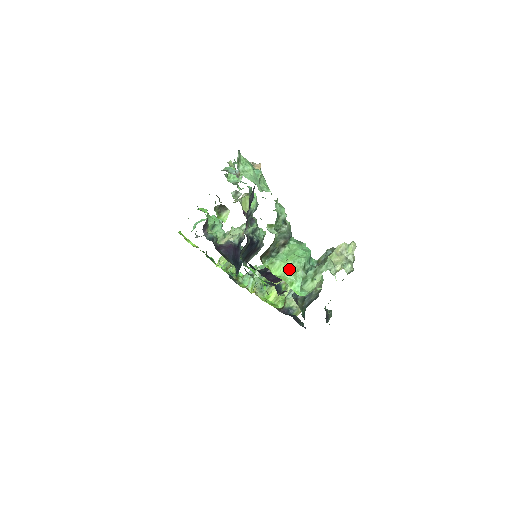
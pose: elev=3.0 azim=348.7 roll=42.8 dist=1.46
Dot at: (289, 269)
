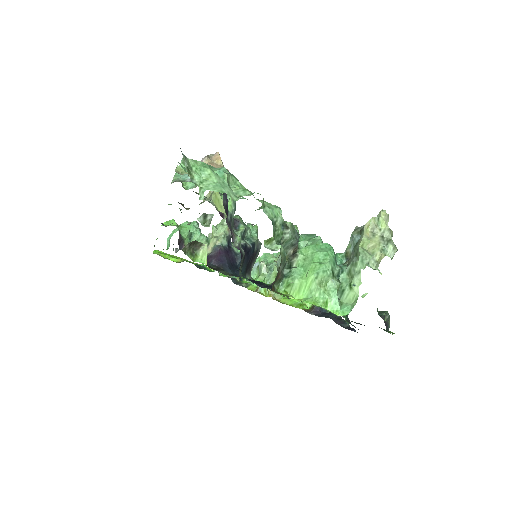
Dot at: (315, 286)
